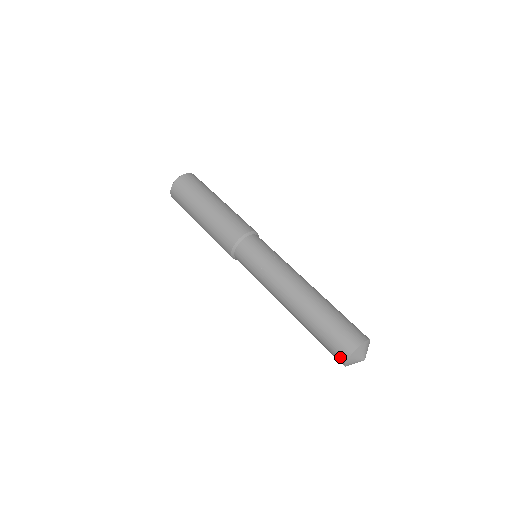
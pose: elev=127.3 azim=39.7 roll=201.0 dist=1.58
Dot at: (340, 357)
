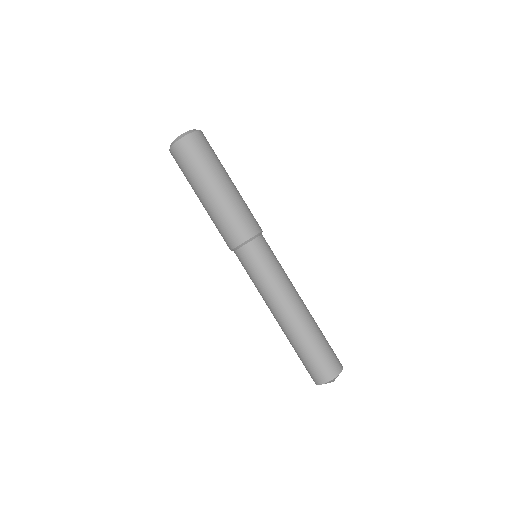
Dot at: (316, 379)
